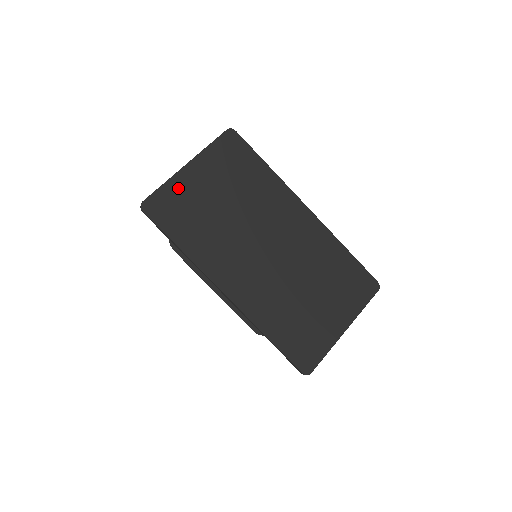
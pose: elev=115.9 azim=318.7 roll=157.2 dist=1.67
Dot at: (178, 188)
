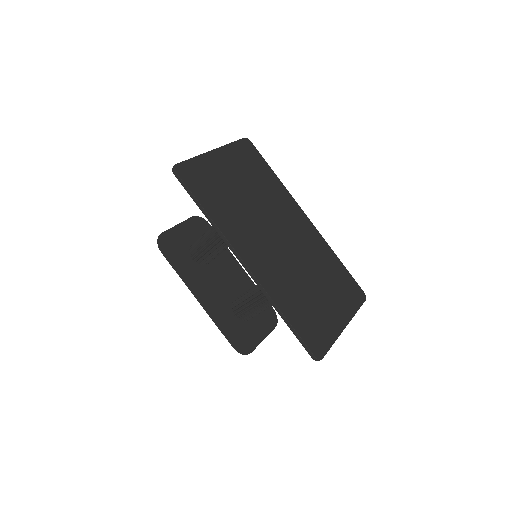
Dot at: (206, 165)
